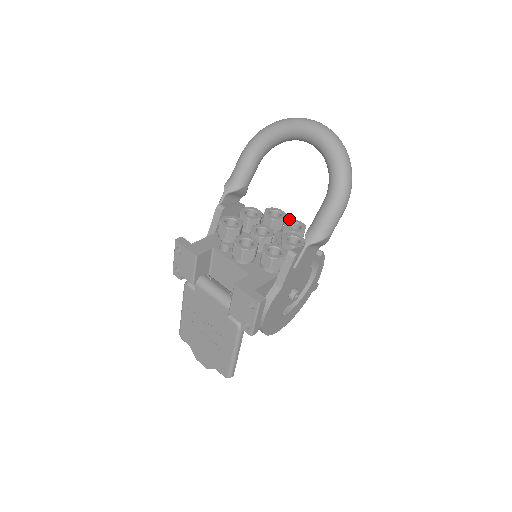
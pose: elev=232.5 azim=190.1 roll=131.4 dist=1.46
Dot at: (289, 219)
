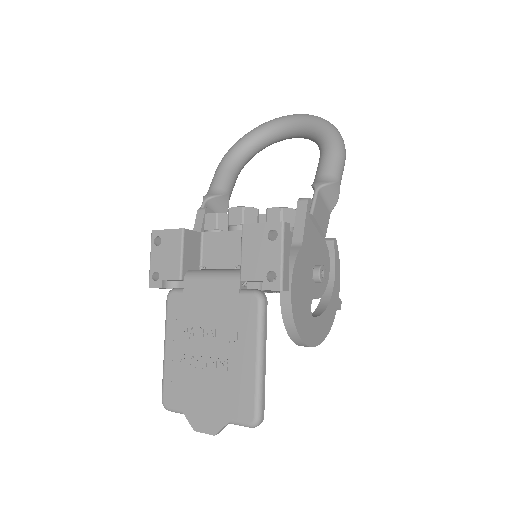
Dot at: occluded
